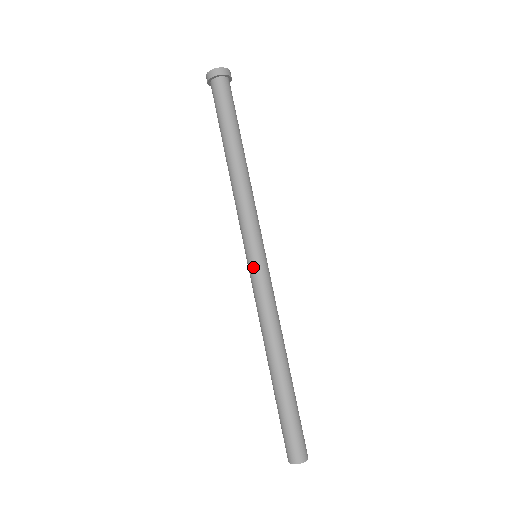
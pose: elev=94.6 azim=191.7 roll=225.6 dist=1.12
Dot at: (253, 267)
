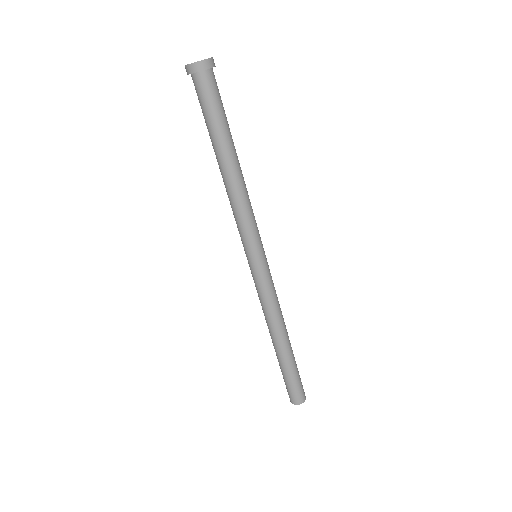
Dot at: (253, 270)
